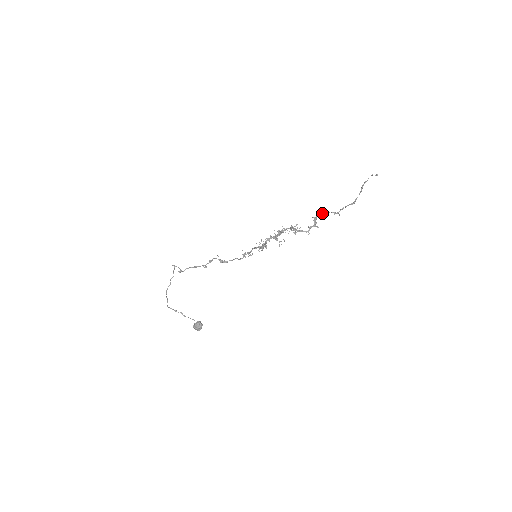
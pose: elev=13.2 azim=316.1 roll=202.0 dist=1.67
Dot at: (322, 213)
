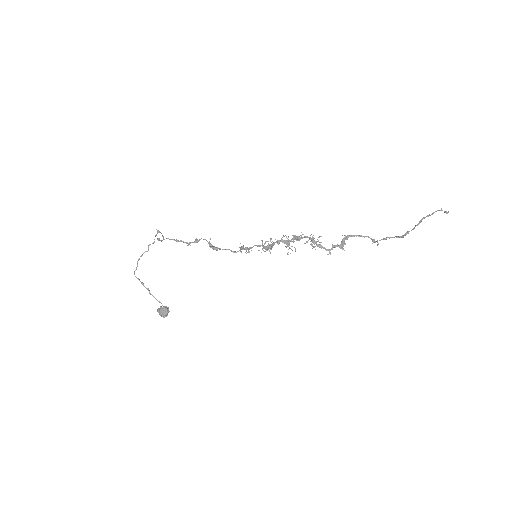
Dot at: occluded
